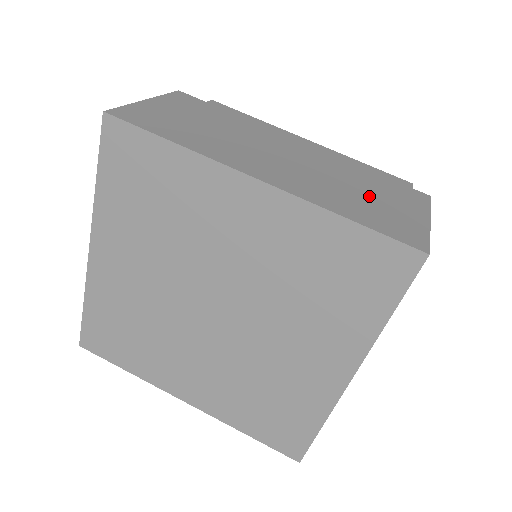
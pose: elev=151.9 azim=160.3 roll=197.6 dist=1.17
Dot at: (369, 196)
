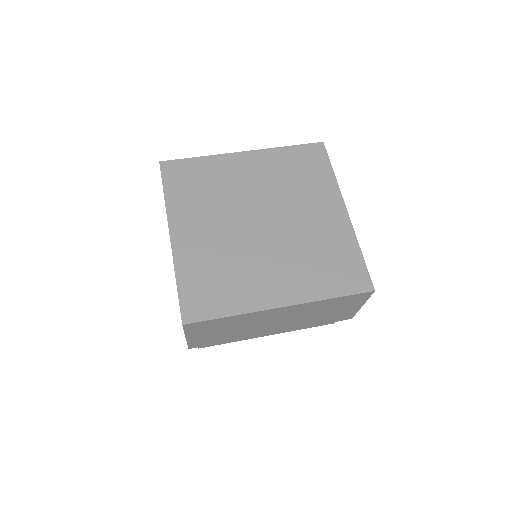
Dot at: occluded
